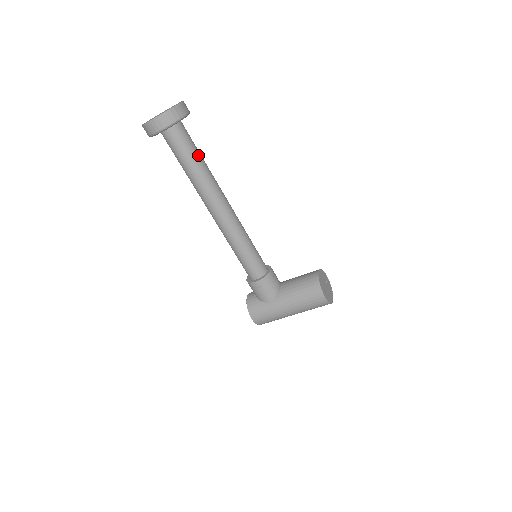
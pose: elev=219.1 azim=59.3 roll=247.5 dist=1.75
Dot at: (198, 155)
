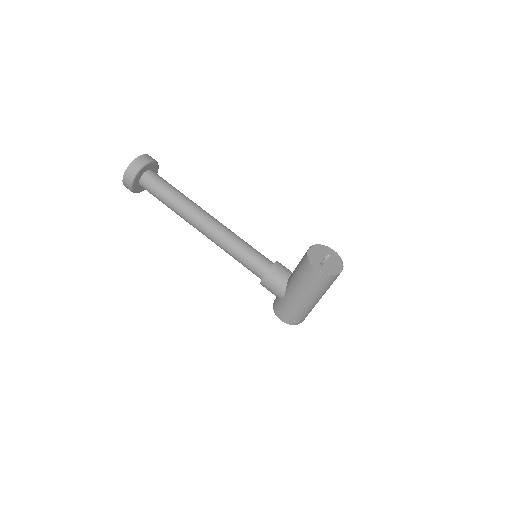
Dot at: (170, 189)
